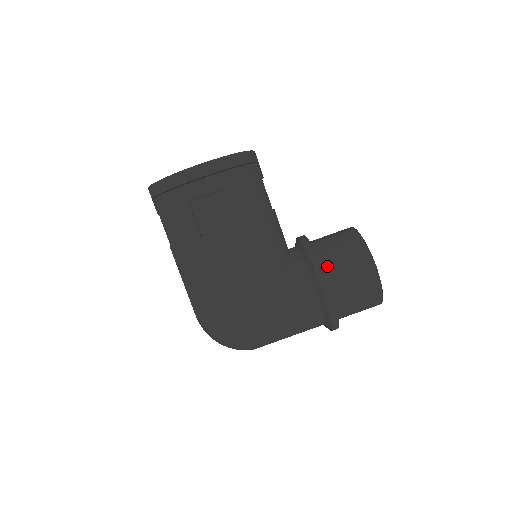
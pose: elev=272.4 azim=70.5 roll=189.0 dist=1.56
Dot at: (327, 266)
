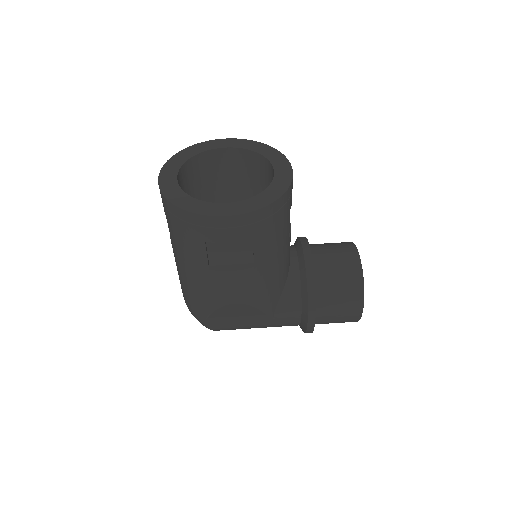
Dot at: (320, 299)
